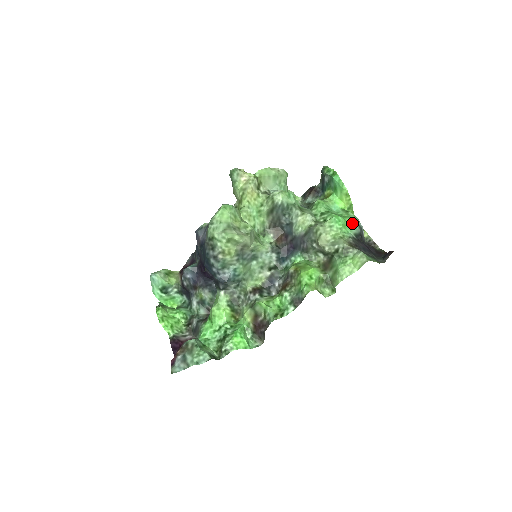
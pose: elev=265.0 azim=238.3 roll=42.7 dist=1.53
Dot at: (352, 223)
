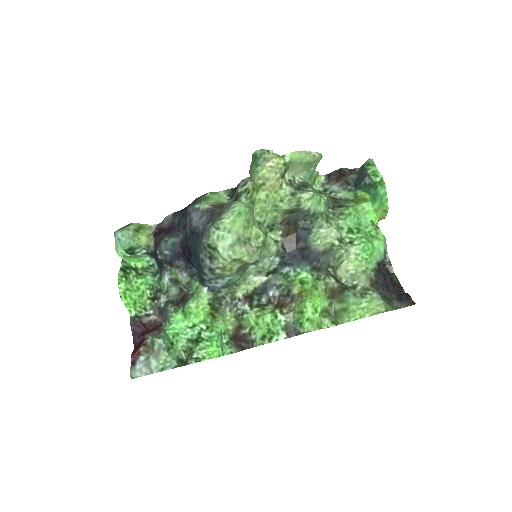
Dot at: (379, 249)
